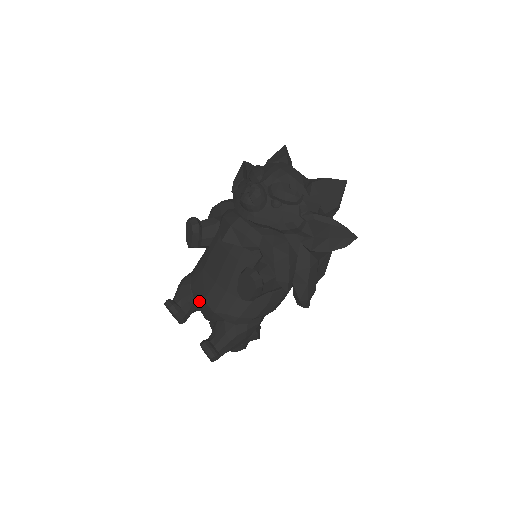
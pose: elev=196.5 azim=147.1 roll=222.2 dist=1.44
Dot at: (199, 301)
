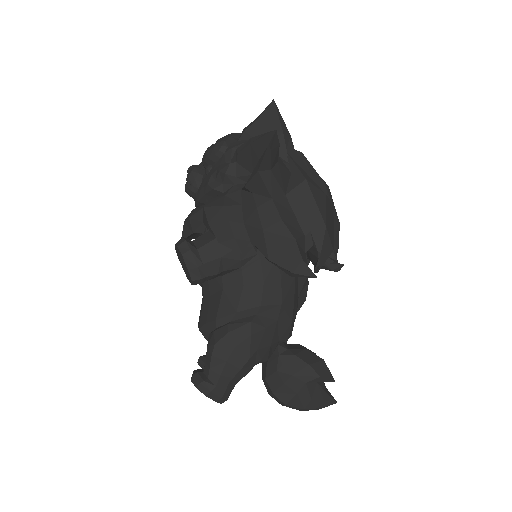
Dot at: occluded
